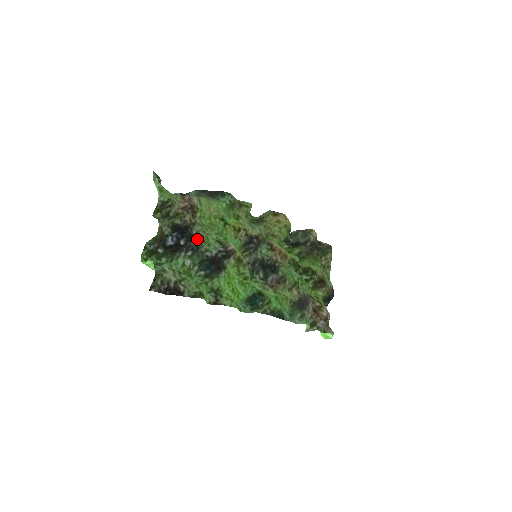
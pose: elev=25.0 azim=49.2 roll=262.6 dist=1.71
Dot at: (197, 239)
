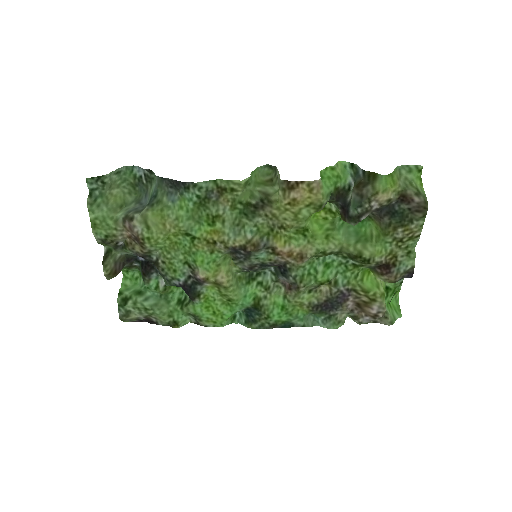
Dot at: (159, 266)
